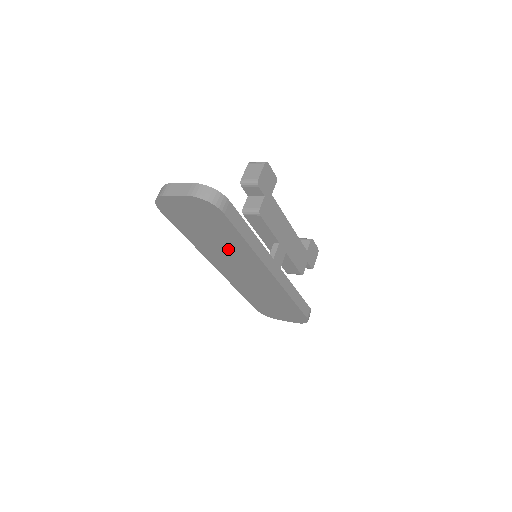
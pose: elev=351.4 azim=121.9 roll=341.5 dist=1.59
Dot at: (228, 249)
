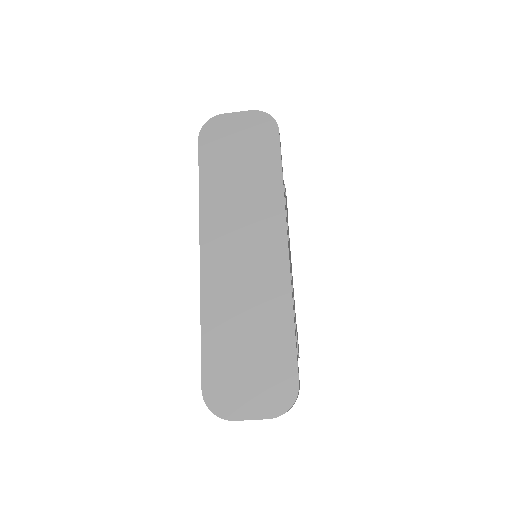
Dot at: (248, 196)
